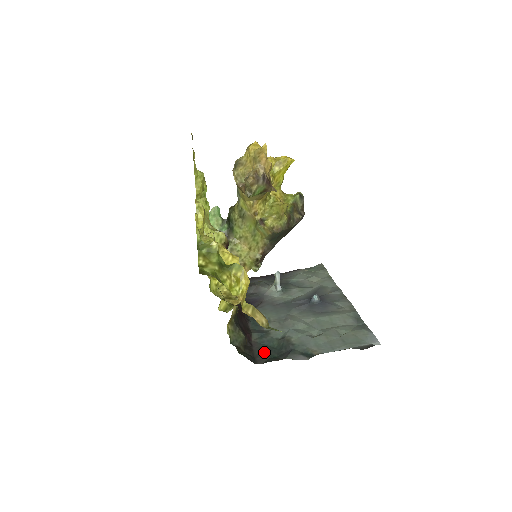
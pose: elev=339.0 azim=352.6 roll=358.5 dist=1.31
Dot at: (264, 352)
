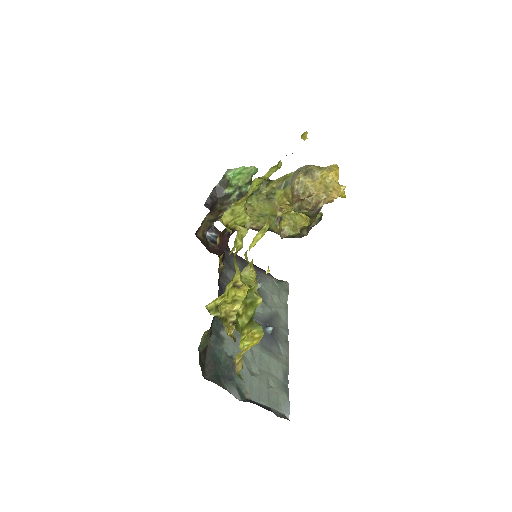
Dot at: (213, 364)
